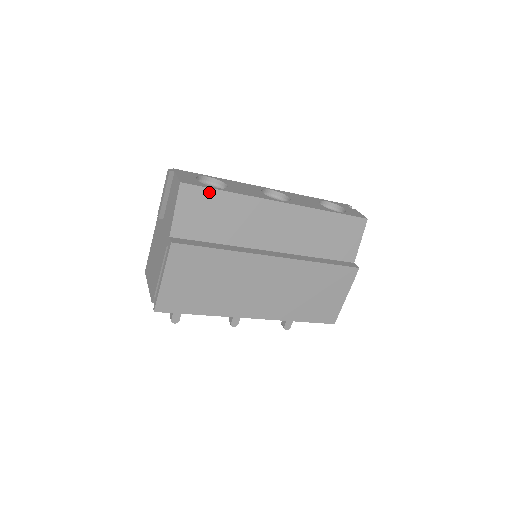
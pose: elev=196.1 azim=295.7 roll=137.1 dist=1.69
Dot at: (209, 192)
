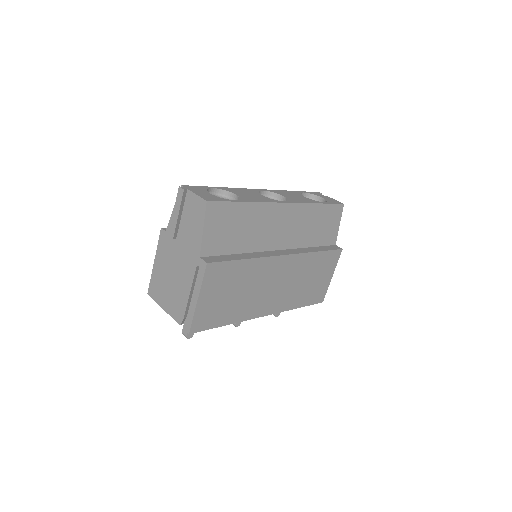
Dot at: (230, 206)
